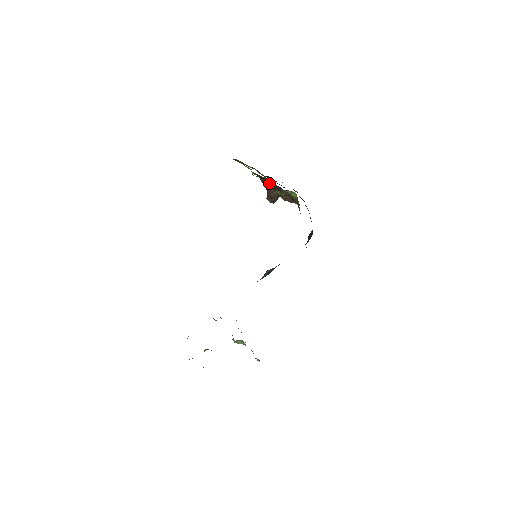
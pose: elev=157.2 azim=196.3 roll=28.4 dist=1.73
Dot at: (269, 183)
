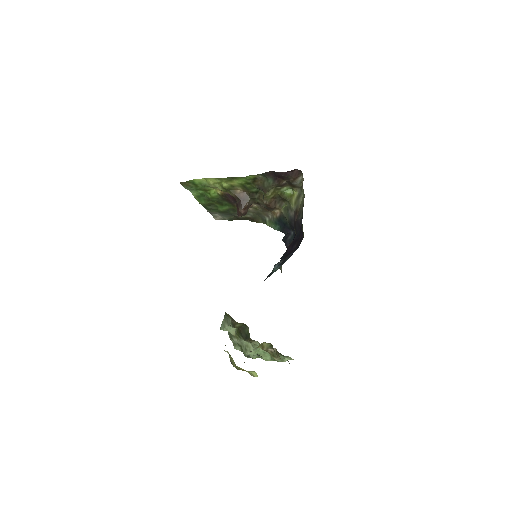
Dot at: (250, 191)
